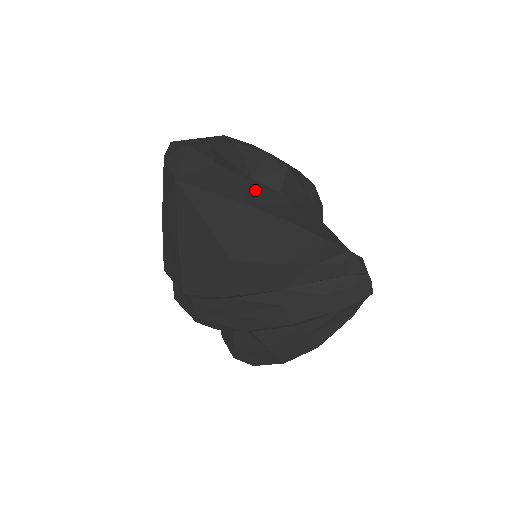
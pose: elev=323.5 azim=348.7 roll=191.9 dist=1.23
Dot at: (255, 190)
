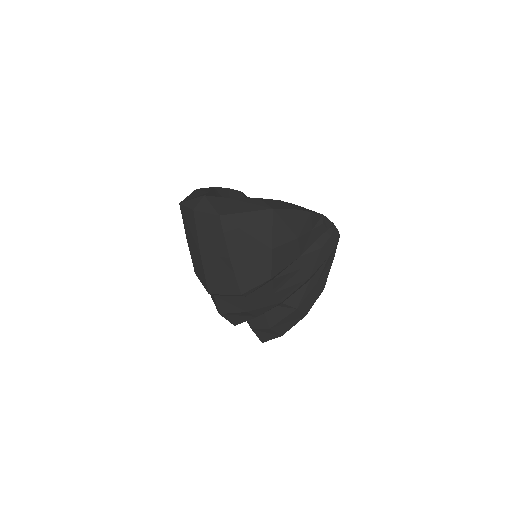
Dot at: (264, 201)
